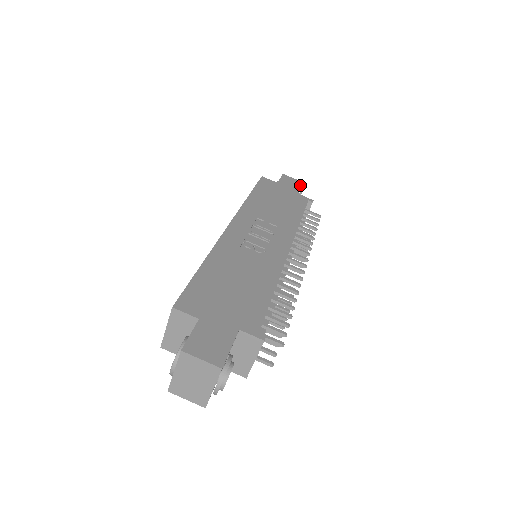
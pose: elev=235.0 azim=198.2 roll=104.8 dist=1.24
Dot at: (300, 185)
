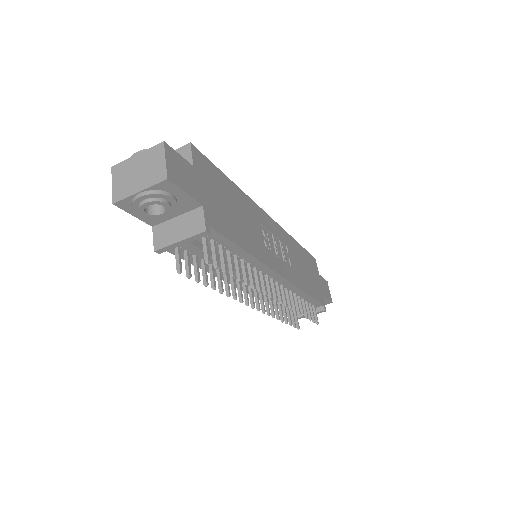
Dot at: (329, 298)
